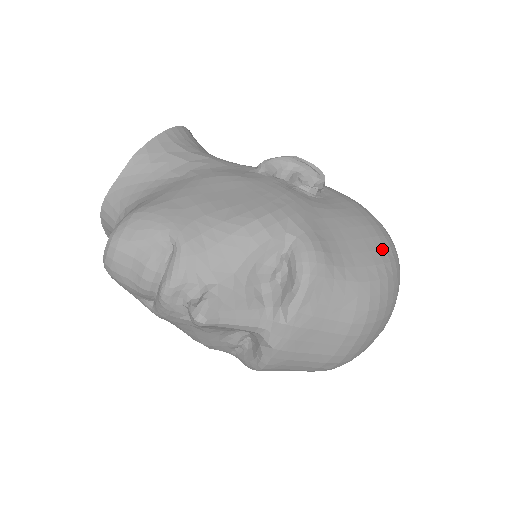
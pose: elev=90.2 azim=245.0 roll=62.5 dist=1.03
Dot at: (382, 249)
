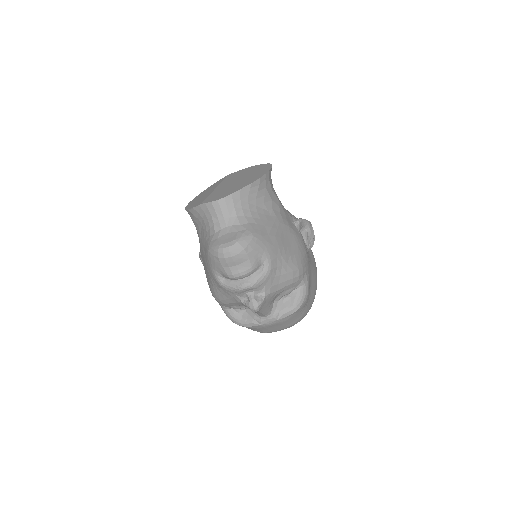
Dot at: occluded
